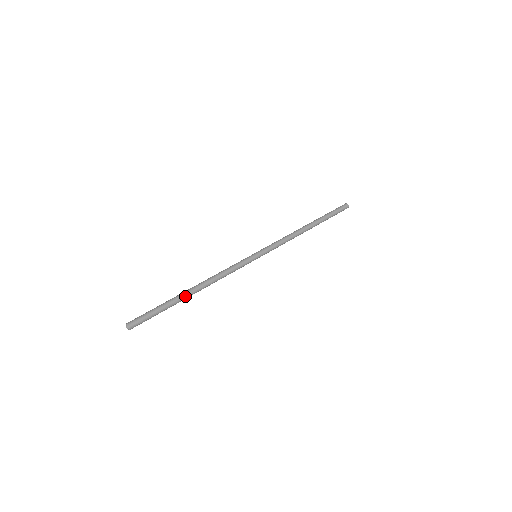
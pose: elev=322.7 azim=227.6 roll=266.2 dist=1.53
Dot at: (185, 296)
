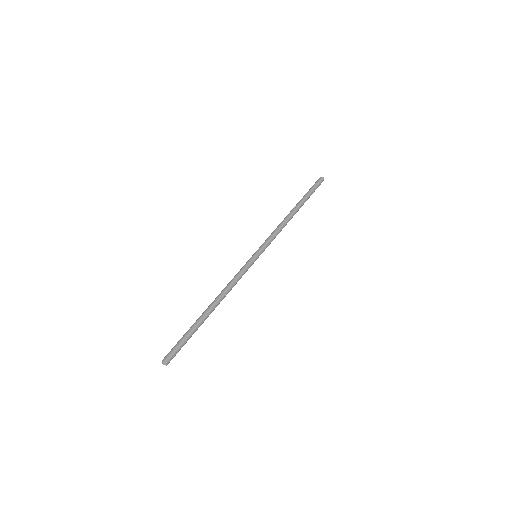
Dot at: (205, 317)
